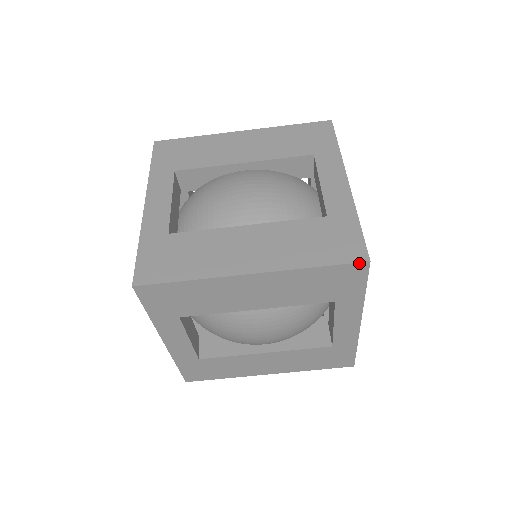
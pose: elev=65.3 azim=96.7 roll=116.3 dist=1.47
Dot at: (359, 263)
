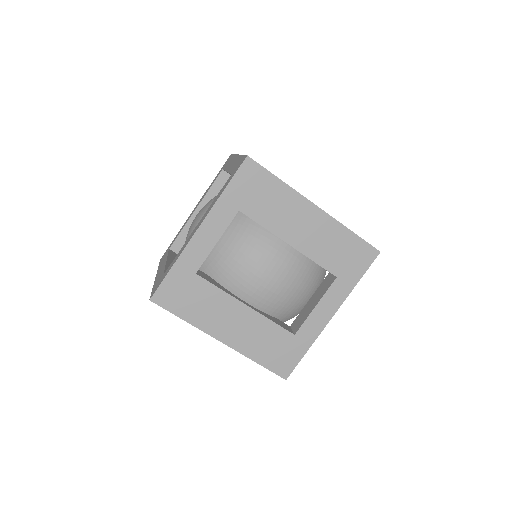
Dot at: (280, 376)
